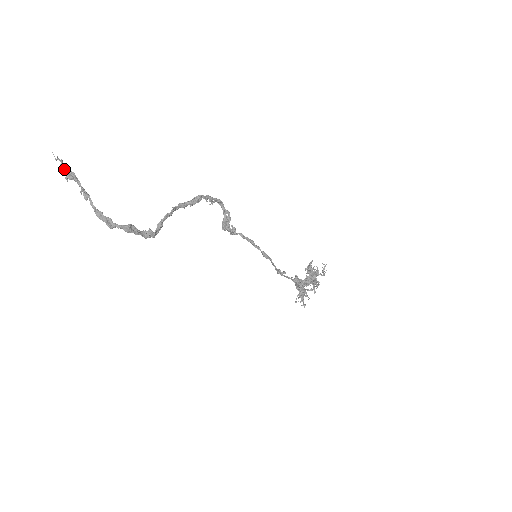
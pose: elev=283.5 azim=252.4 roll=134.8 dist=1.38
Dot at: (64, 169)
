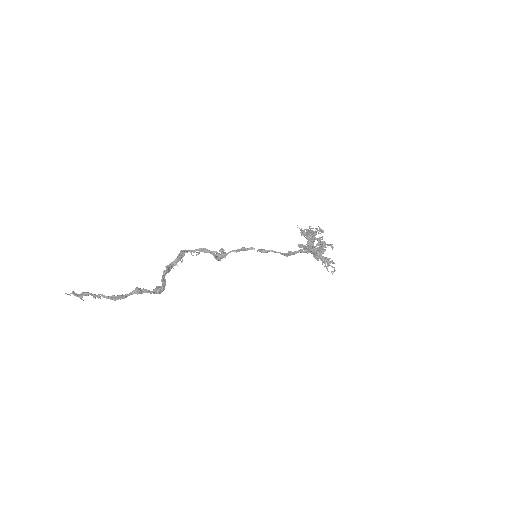
Dot at: (77, 295)
